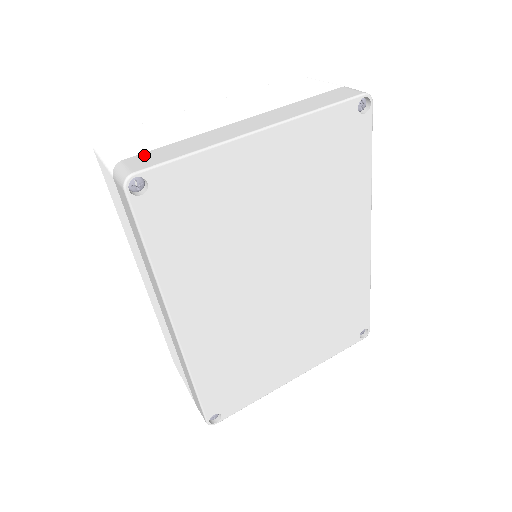
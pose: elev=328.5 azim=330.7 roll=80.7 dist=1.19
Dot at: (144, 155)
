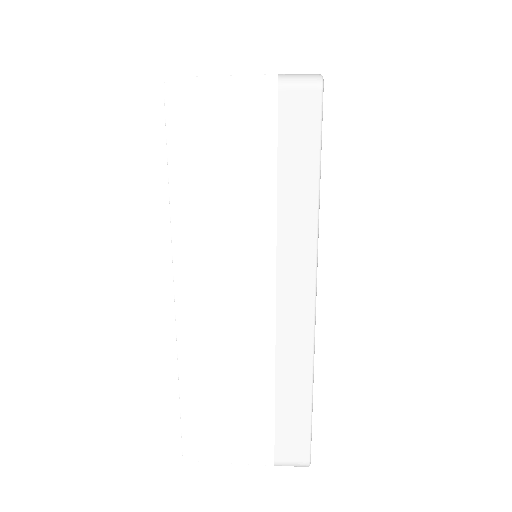
Dot at: occluded
